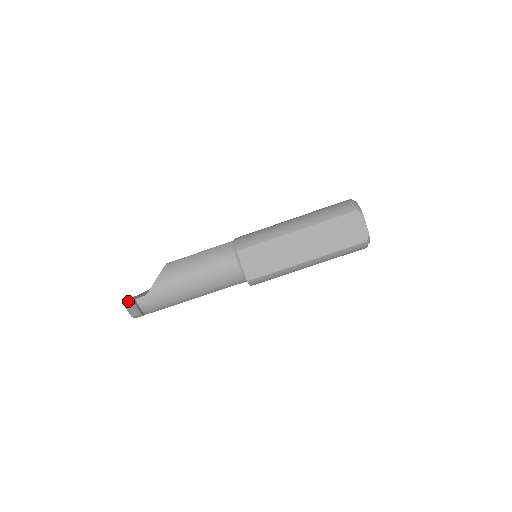
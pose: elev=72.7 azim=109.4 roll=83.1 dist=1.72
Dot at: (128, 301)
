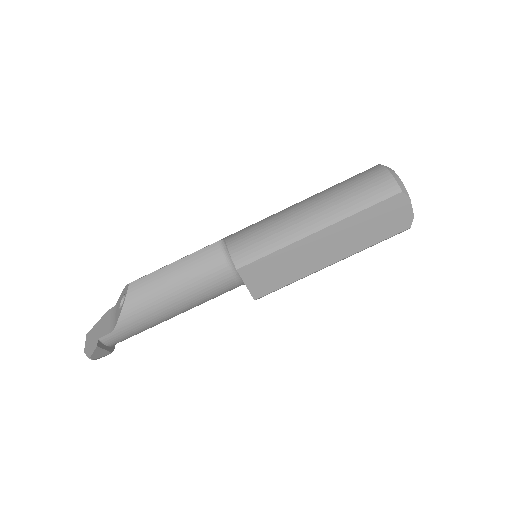
Dot at: (89, 344)
